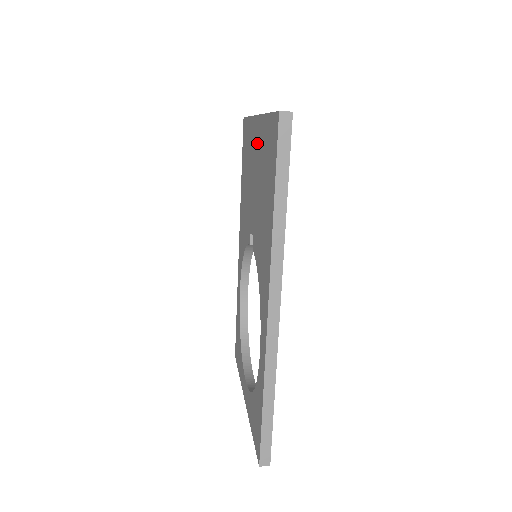
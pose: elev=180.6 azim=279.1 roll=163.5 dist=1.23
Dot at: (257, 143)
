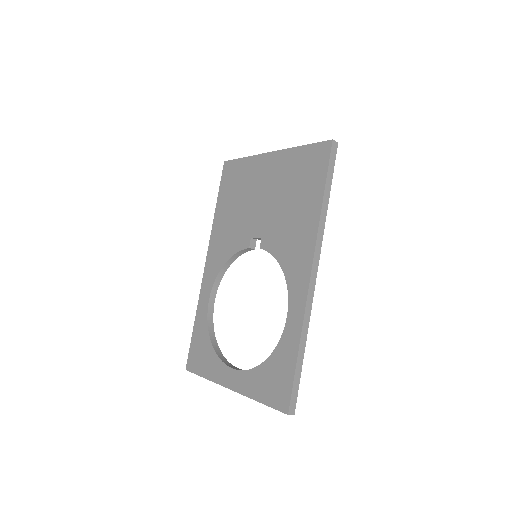
Dot at: (273, 170)
